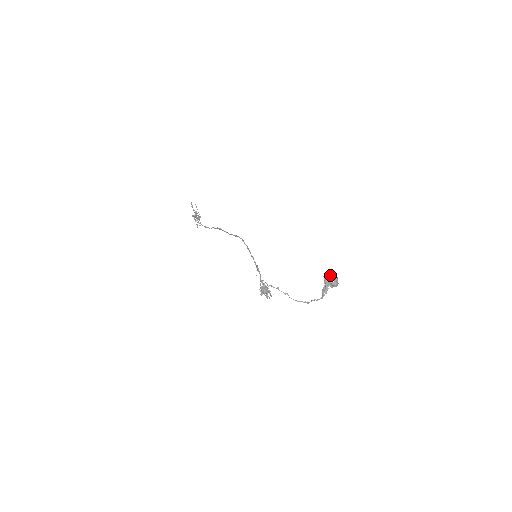
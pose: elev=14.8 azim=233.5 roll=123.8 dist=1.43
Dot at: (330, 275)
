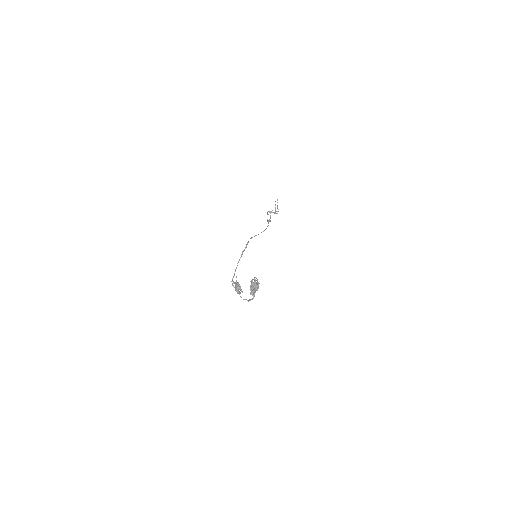
Dot at: occluded
